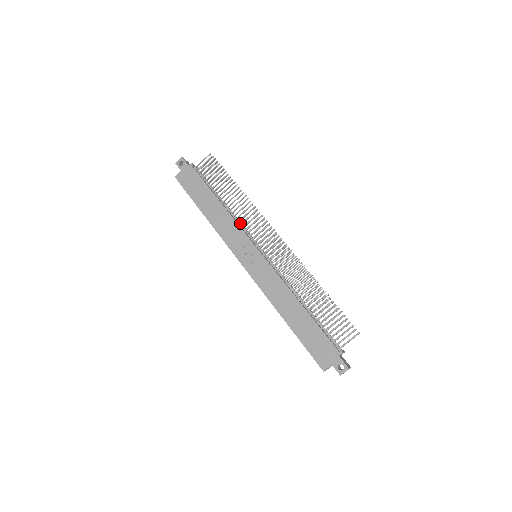
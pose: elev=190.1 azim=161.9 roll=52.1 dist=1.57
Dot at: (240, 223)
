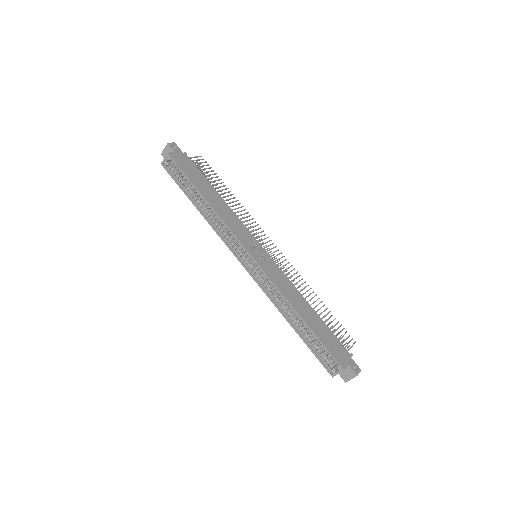
Dot at: occluded
